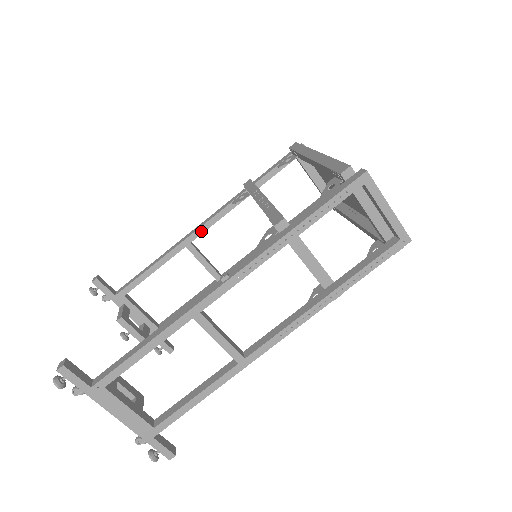
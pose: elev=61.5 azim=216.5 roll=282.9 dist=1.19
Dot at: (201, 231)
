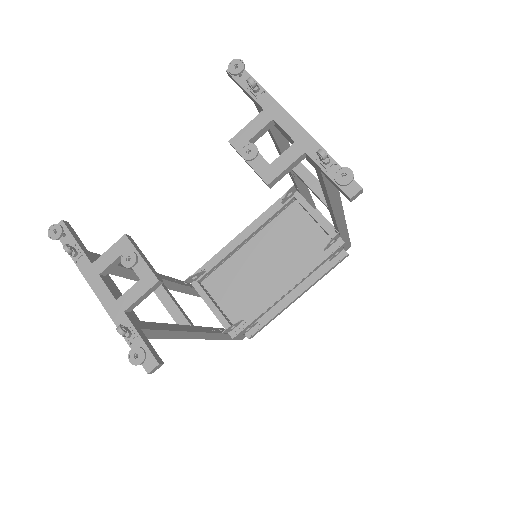
Dot at: (166, 278)
